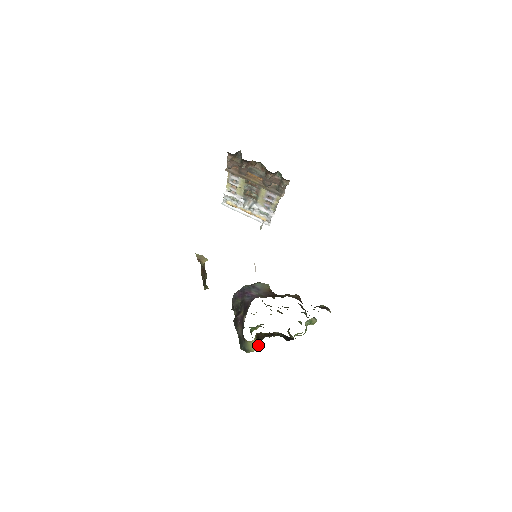
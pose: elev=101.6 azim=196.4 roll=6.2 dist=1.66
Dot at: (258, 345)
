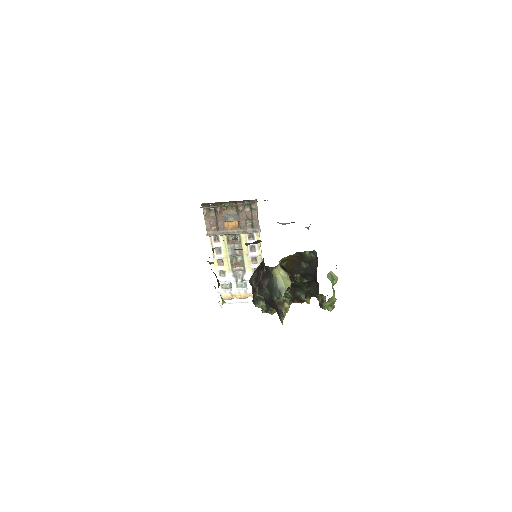
Dot at: (288, 279)
